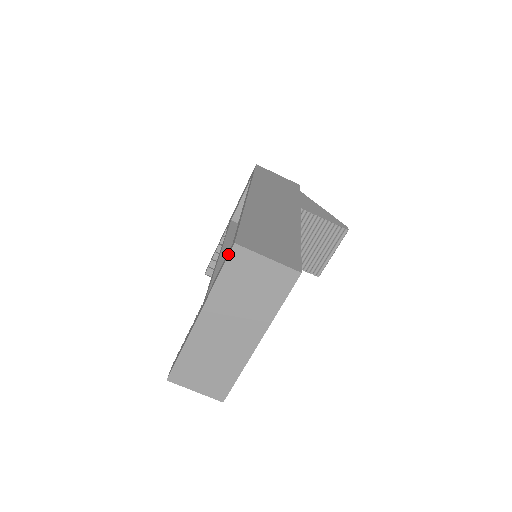
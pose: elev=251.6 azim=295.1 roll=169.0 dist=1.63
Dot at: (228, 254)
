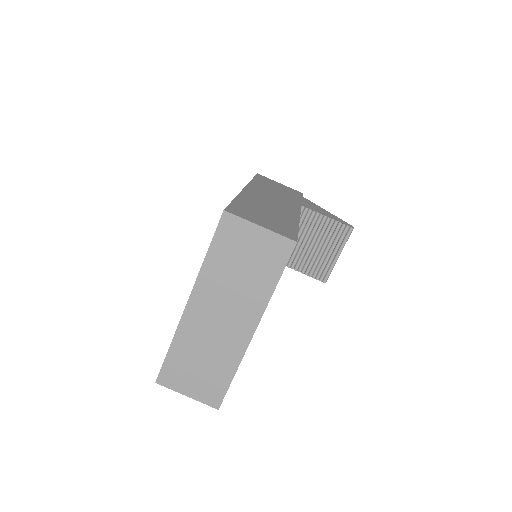
Dot at: (218, 224)
